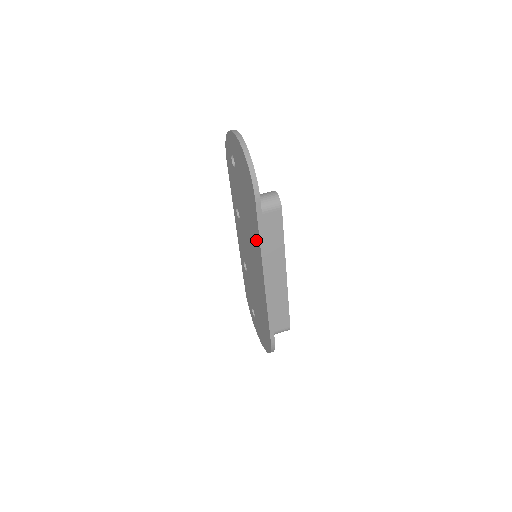
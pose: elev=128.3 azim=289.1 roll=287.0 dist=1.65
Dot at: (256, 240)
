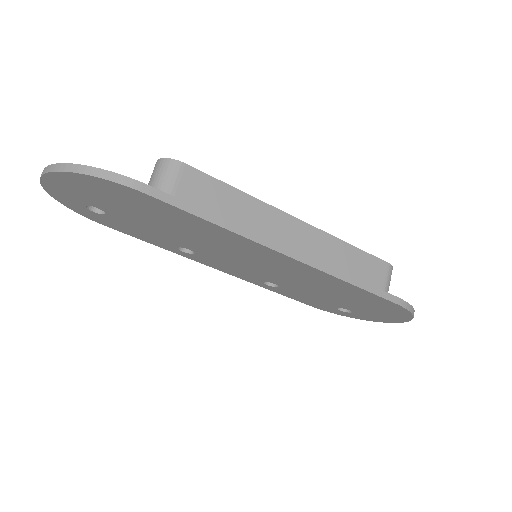
Dot at: (219, 234)
